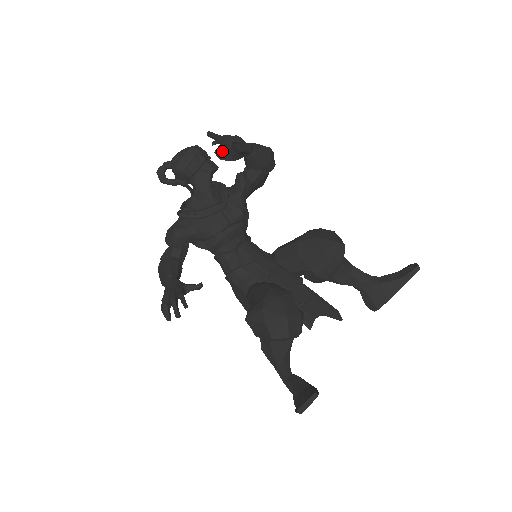
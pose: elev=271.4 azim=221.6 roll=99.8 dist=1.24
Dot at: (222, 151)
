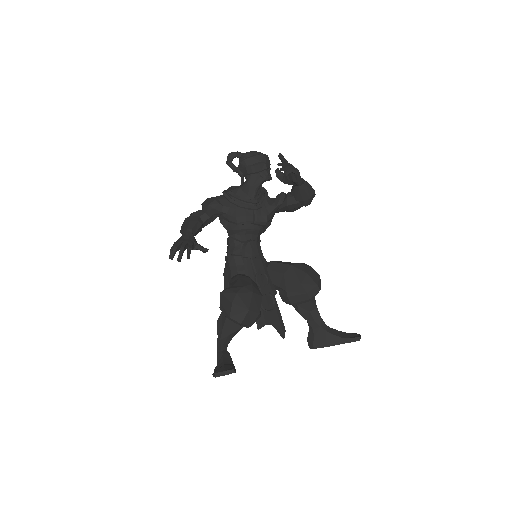
Dot at: (281, 172)
